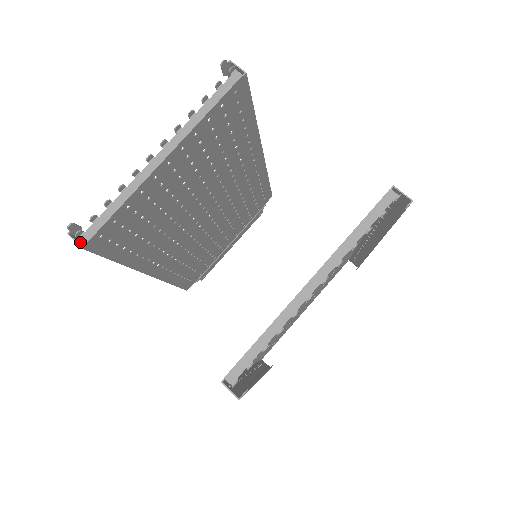
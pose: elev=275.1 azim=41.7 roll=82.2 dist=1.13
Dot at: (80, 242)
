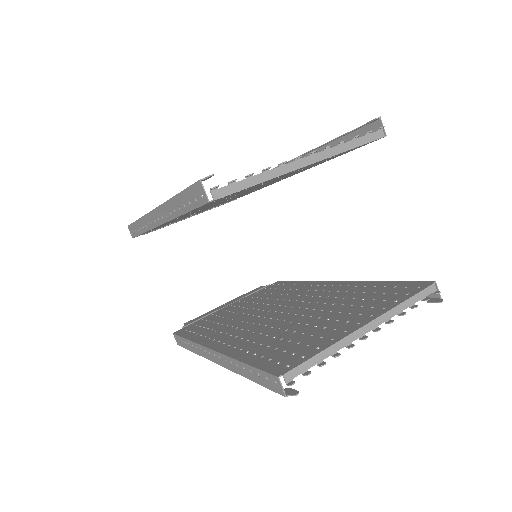
Dot at: (202, 192)
